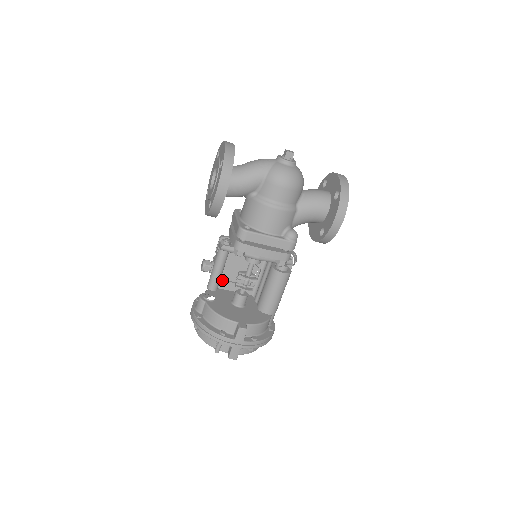
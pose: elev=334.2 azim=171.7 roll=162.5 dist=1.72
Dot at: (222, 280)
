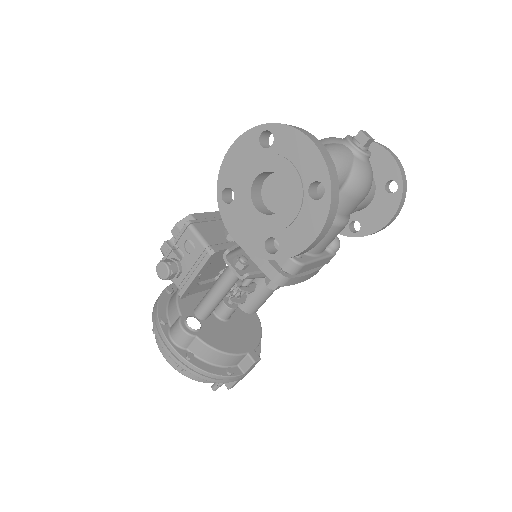
Dot at: (195, 286)
